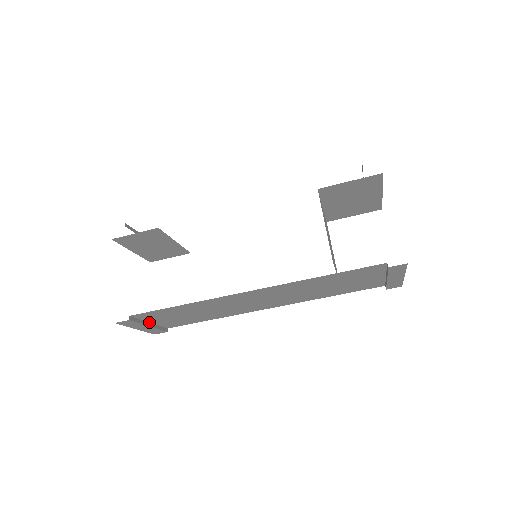
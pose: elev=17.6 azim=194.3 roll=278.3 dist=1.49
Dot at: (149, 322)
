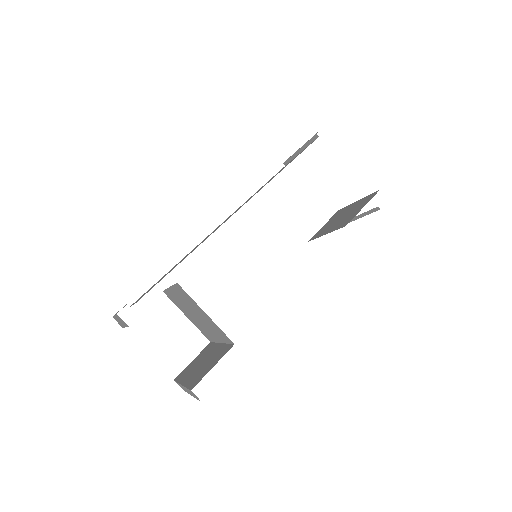
Dot at: occluded
